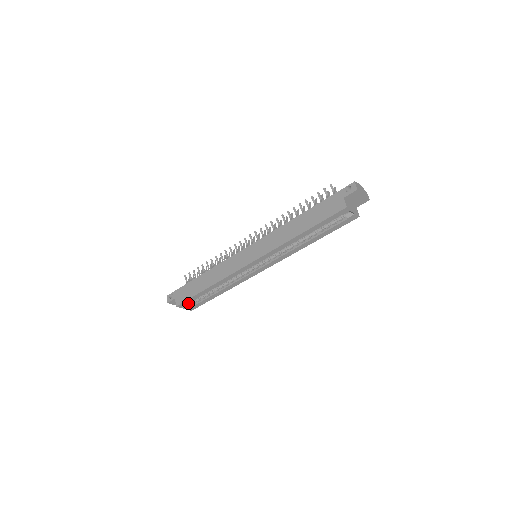
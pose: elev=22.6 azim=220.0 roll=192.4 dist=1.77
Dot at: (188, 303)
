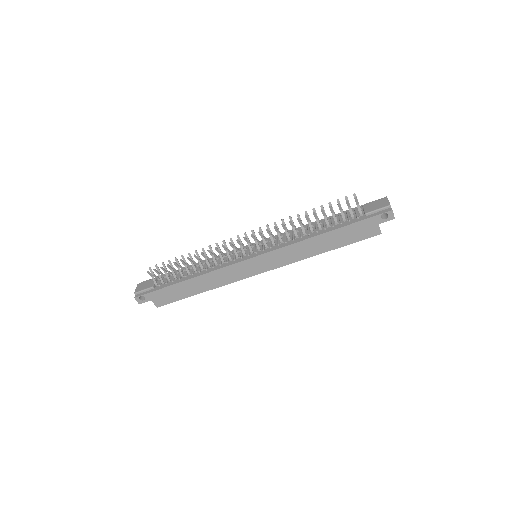
Dot at: occluded
